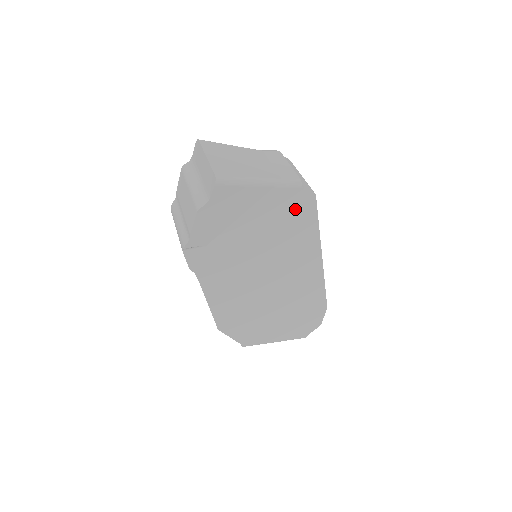
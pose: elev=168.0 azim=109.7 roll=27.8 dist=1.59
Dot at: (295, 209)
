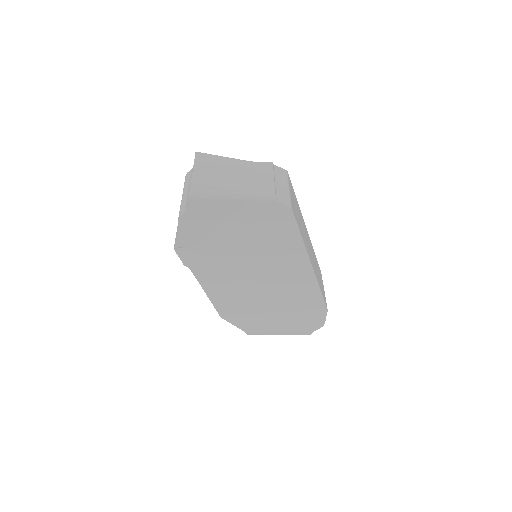
Dot at: (273, 220)
